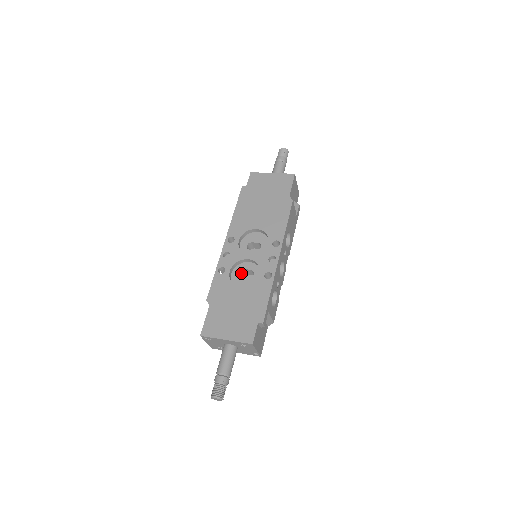
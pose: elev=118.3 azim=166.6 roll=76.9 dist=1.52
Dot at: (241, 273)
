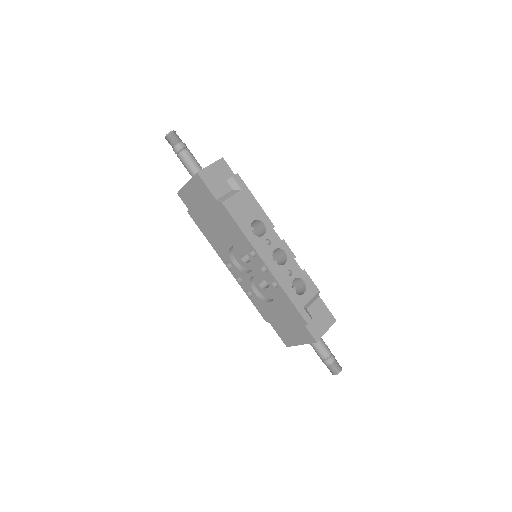
Dot at: (262, 281)
